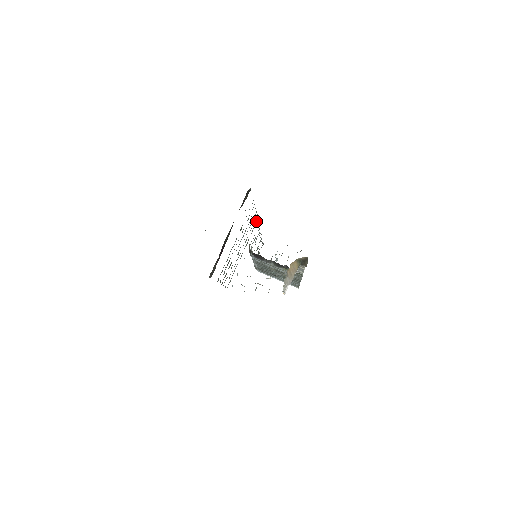
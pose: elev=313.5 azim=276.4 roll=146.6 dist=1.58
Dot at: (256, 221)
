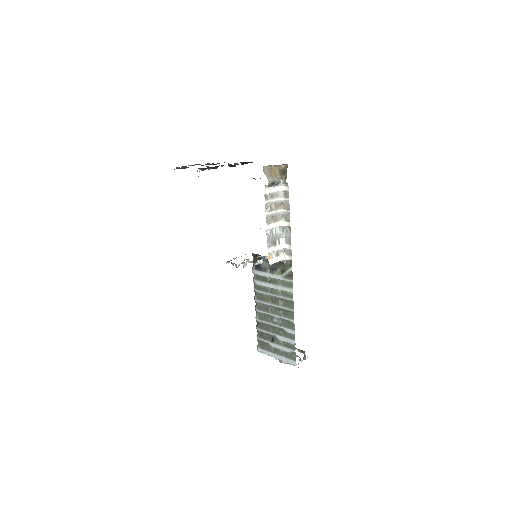
Dot at: occluded
